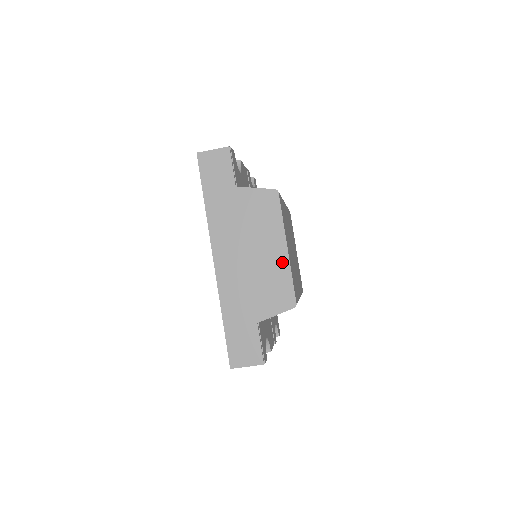
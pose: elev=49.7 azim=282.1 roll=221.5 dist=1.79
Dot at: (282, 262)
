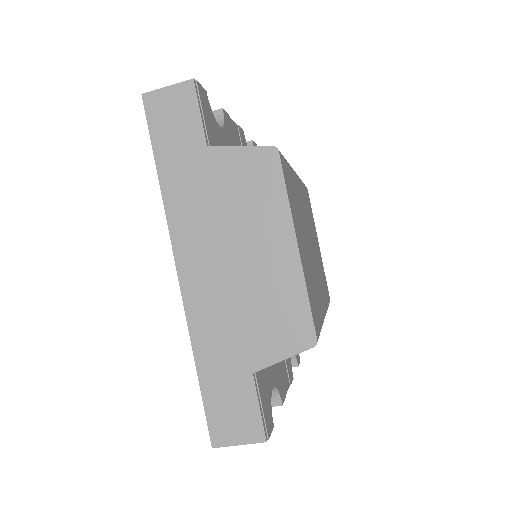
Dot at: (290, 270)
